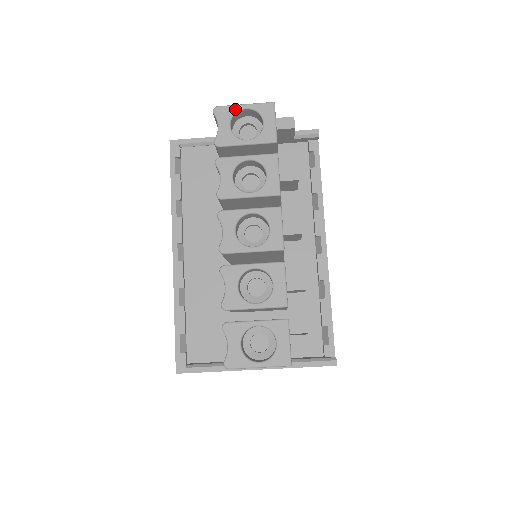
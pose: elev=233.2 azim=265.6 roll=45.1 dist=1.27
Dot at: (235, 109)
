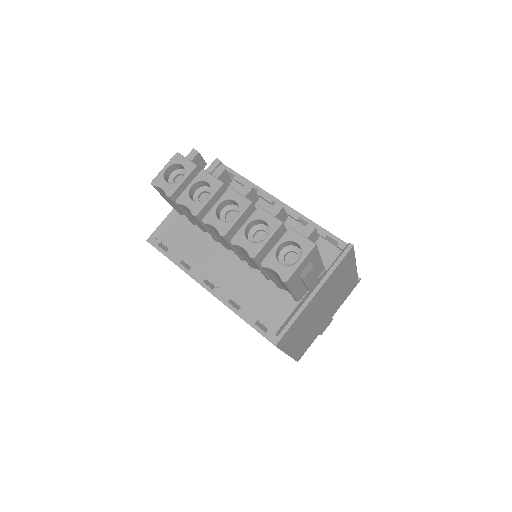
Dot at: (162, 173)
